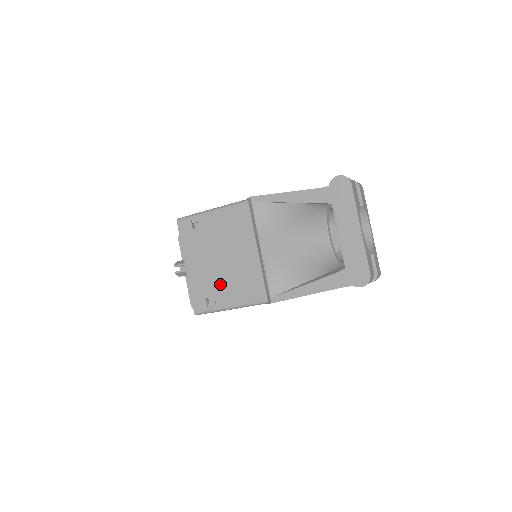
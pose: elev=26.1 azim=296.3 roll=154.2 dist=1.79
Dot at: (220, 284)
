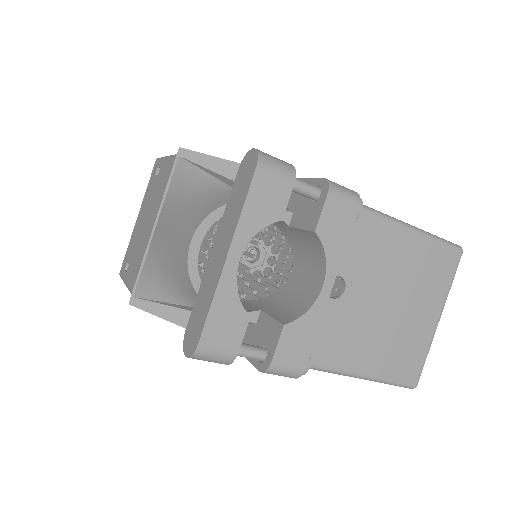
Dot at: (135, 252)
